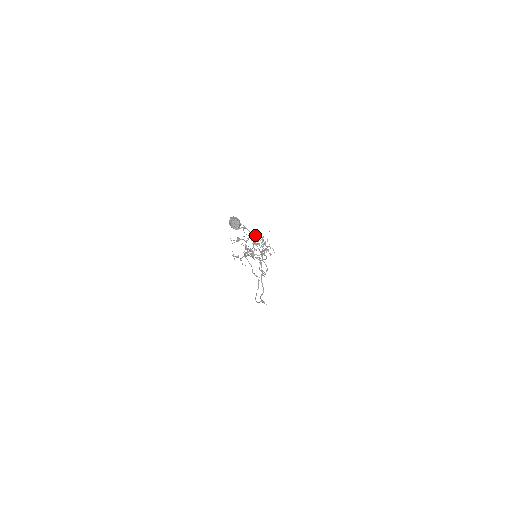
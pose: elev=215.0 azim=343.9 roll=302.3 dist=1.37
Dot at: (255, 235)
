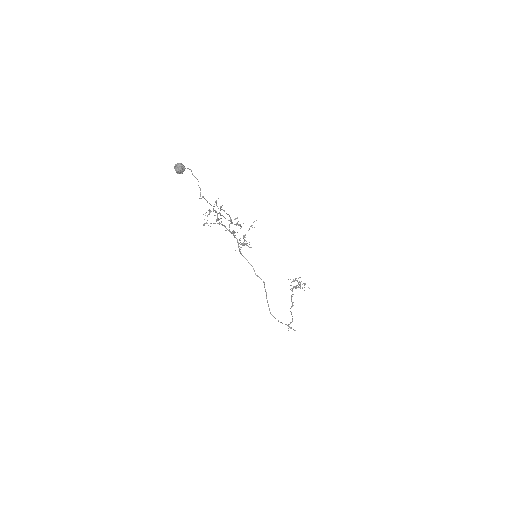
Dot at: (237, 218)
